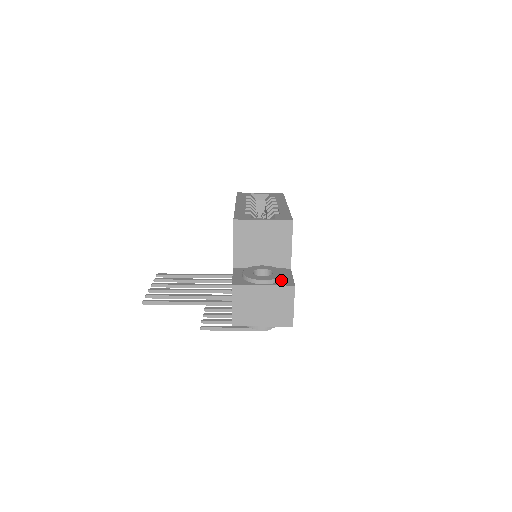
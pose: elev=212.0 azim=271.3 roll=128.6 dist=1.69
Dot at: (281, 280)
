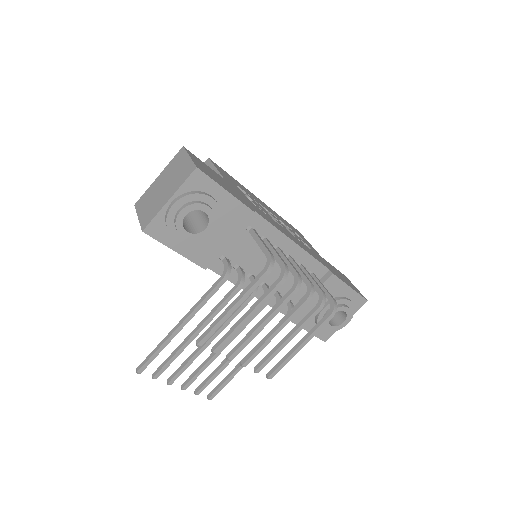
Dot at: occluded
